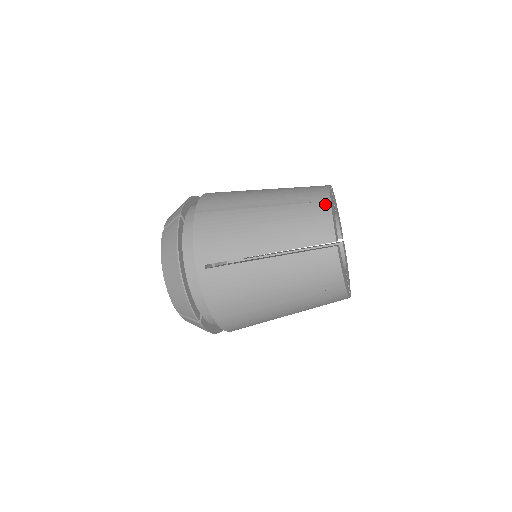
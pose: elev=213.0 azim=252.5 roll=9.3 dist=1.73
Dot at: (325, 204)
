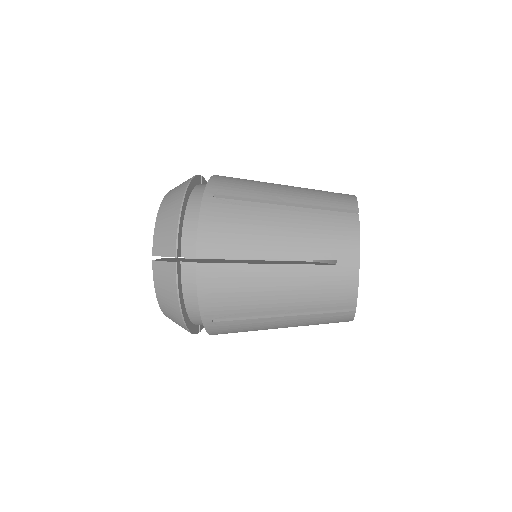
Dot at: (353, 270)
